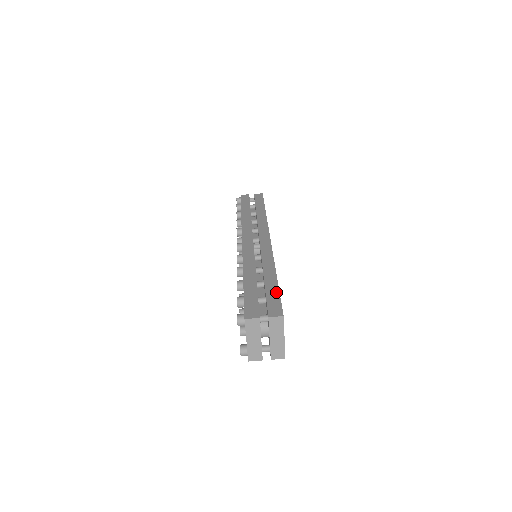
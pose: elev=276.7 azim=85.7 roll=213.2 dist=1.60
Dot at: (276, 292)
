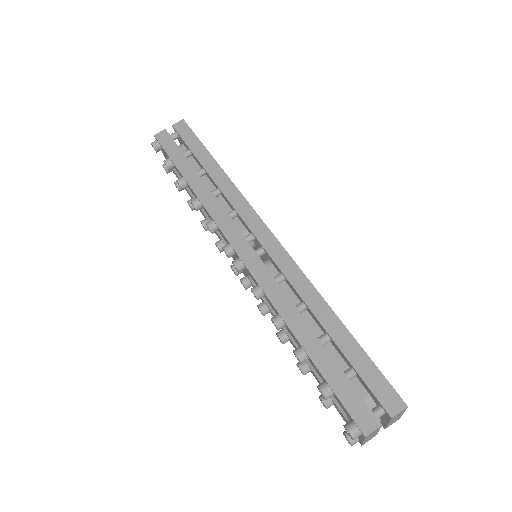
Dot at: (365, 358)
